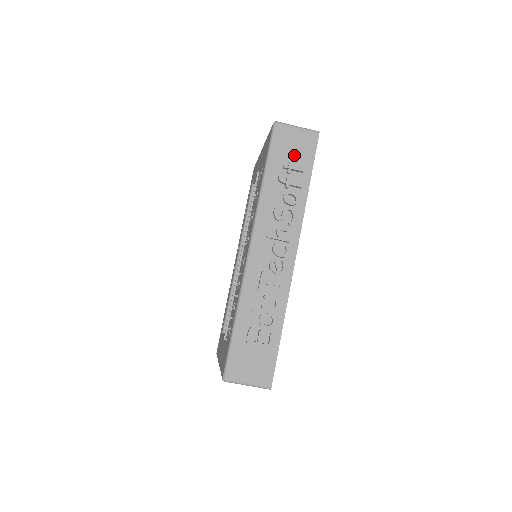
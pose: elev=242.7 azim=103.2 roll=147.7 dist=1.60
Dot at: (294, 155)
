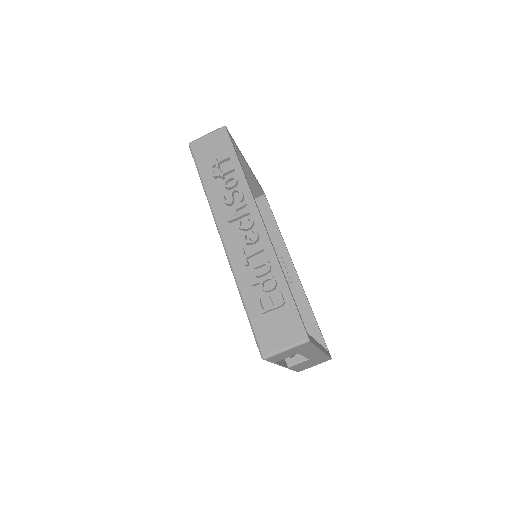
Dot at: (215, 153)
